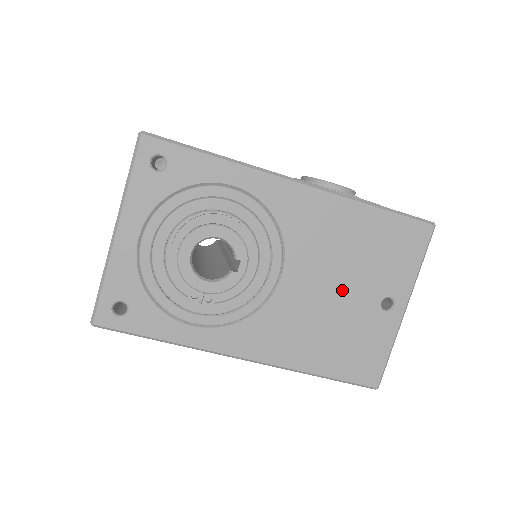
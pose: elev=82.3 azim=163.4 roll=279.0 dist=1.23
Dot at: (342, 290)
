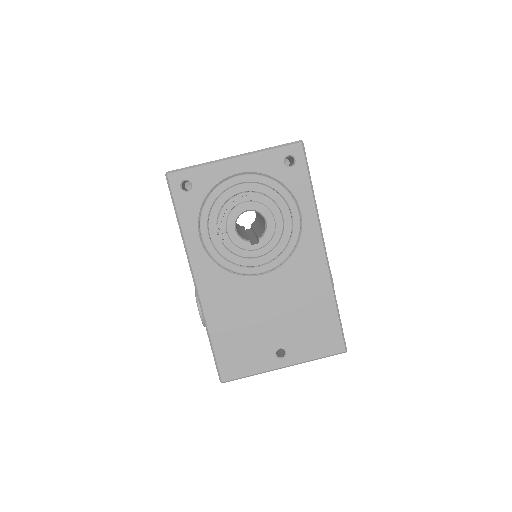
Dot at: (274, 318)
